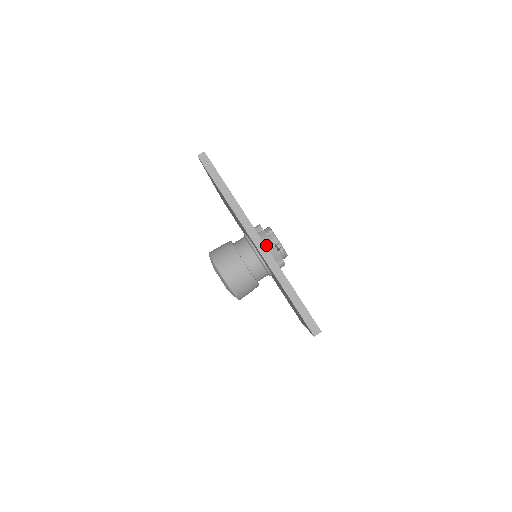
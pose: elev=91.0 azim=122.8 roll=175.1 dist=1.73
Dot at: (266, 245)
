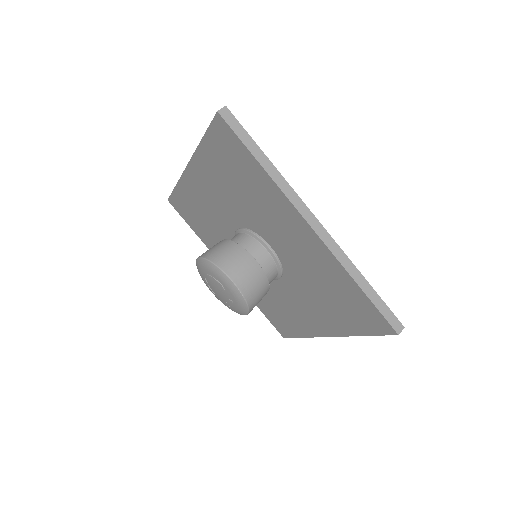
Dot at: occluded
